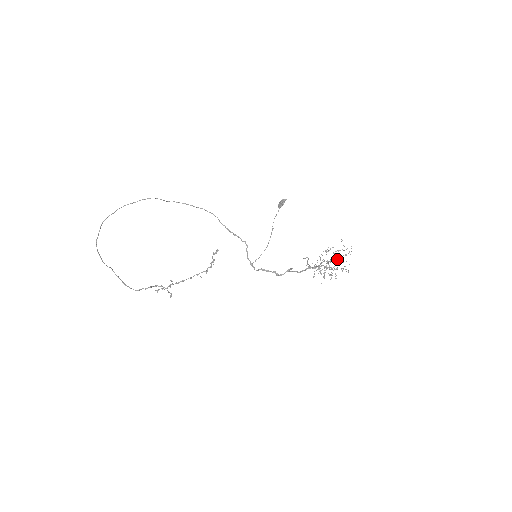
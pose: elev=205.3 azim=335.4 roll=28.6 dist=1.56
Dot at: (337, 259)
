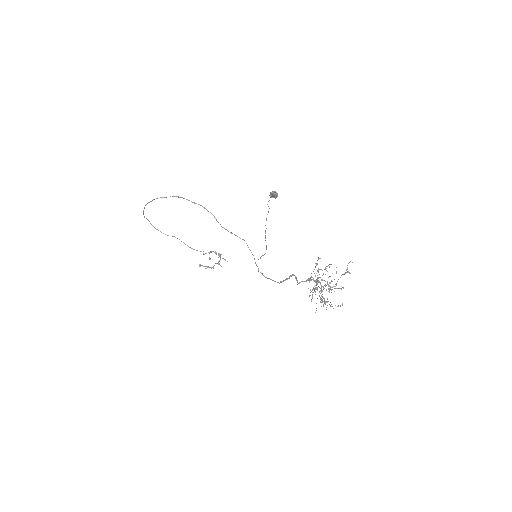
Dot at: (319, 292)
